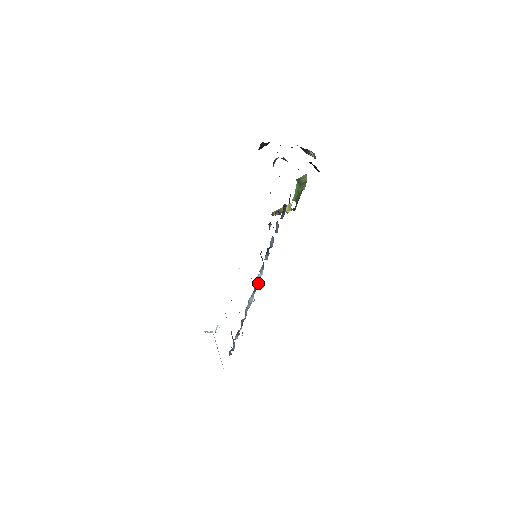
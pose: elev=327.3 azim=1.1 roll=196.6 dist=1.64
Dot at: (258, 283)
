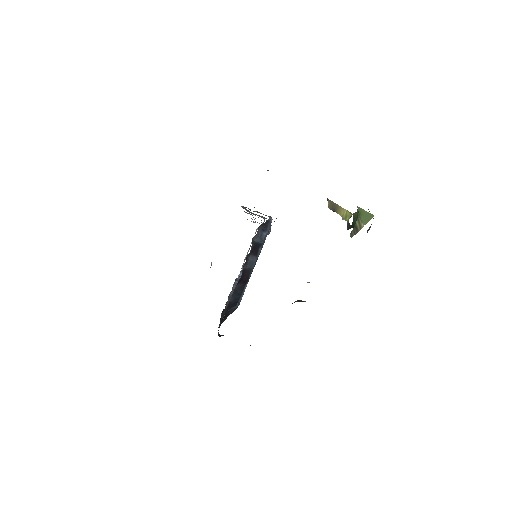
Dot at: occluded
